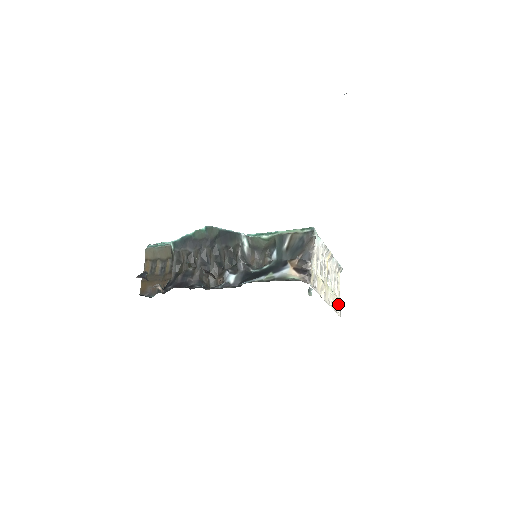
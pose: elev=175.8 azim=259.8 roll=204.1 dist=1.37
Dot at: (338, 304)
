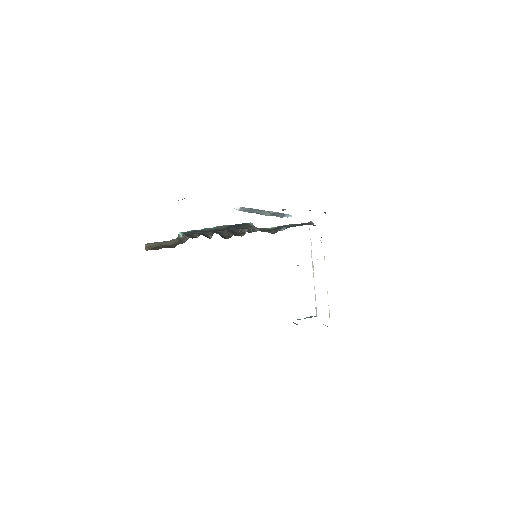
Dot at: (329, 314)
